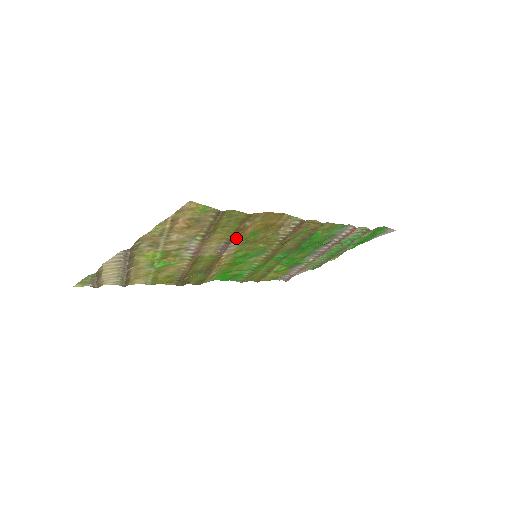
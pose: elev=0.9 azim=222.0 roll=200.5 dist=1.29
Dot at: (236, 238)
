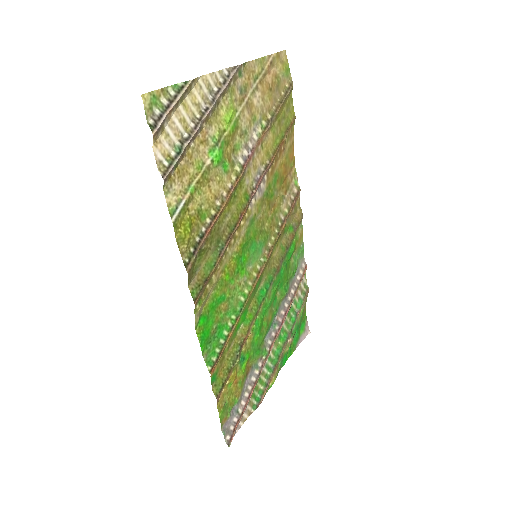
Dot at: (269, 170)
